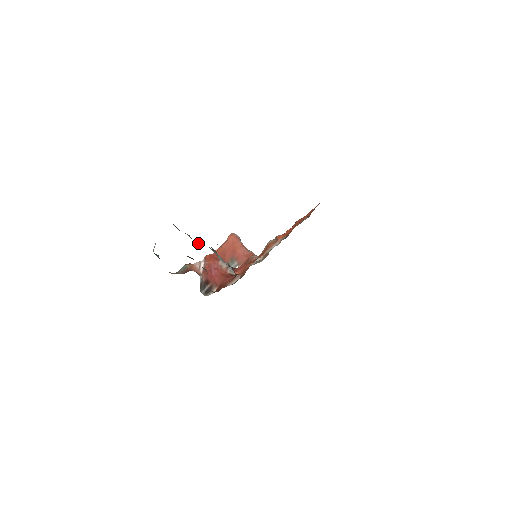
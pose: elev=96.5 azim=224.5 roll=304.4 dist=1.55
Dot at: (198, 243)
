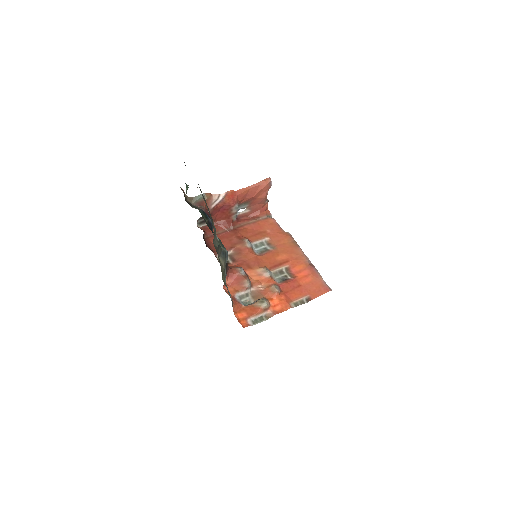
Dot at: (219, 256)
